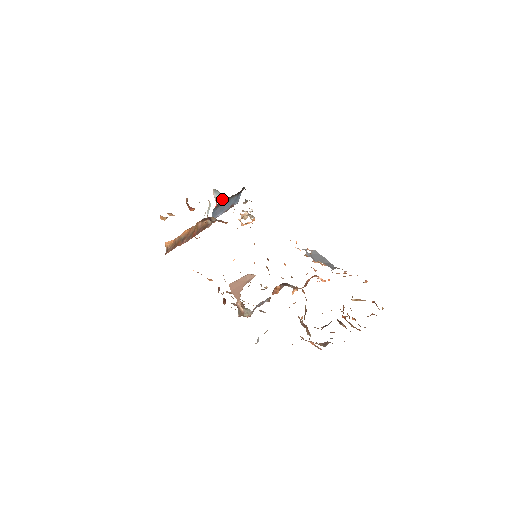
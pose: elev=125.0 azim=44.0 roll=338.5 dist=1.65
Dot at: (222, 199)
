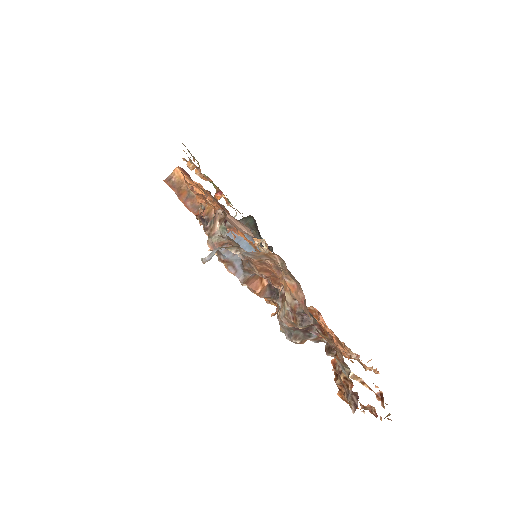
Dot at: (251, 221)
